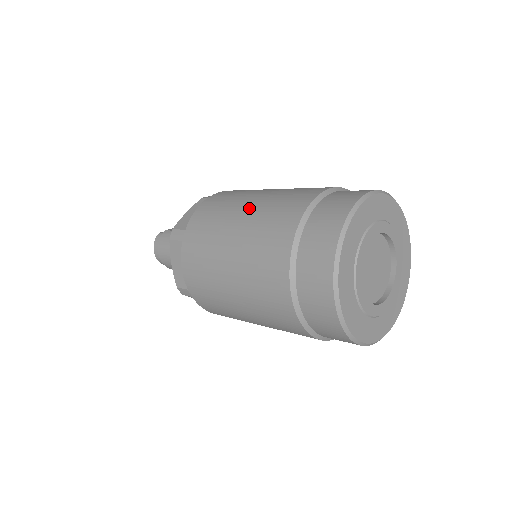
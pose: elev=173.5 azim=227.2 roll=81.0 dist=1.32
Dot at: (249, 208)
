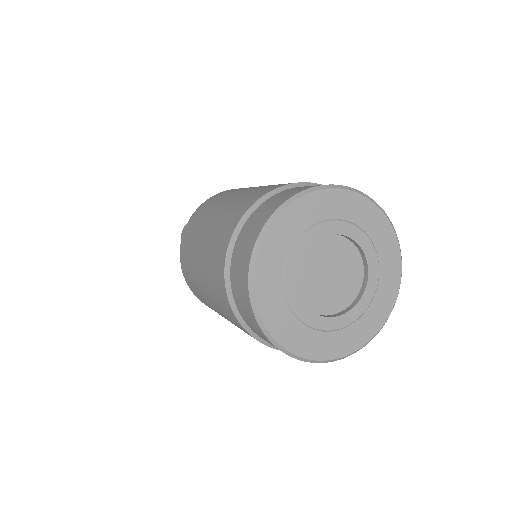
Dot at: (223, 205)
